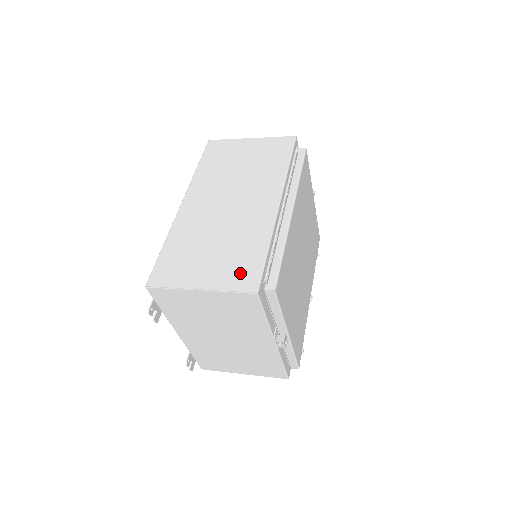
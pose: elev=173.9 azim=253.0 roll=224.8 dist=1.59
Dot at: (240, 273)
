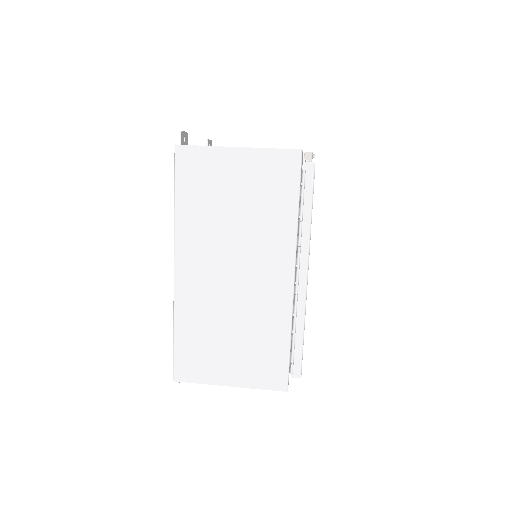
Dot at: (266, 370)
